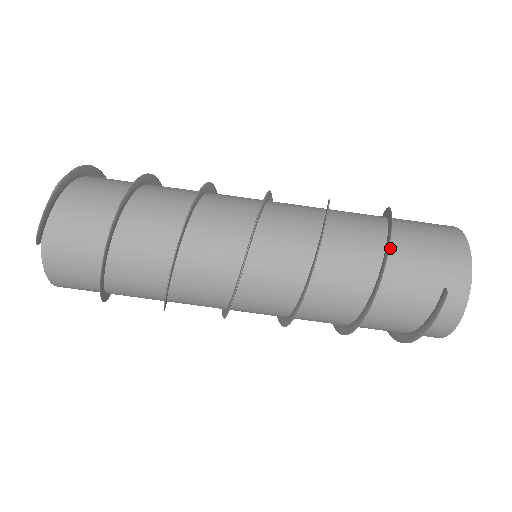
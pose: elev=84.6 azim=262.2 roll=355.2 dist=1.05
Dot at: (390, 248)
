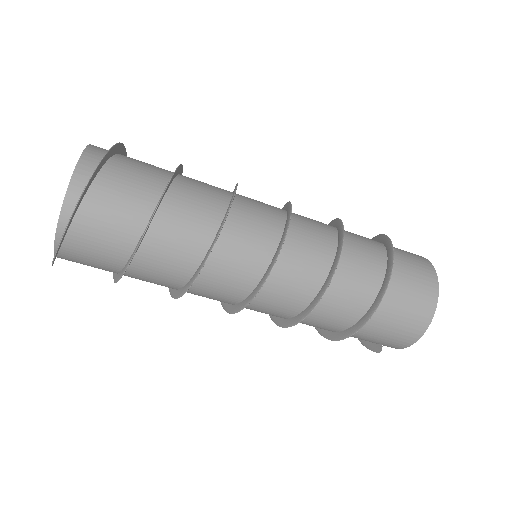
Dot at: (358, 325)
